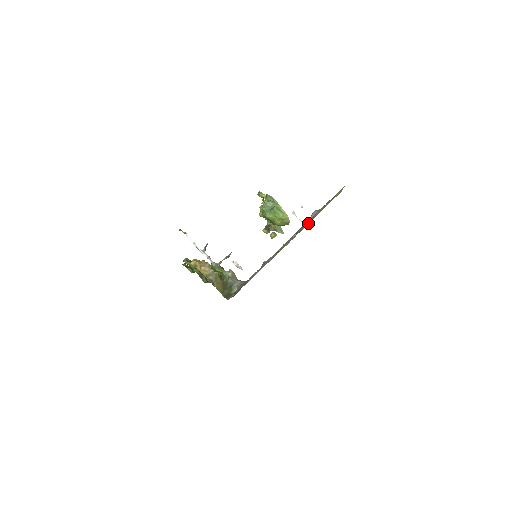
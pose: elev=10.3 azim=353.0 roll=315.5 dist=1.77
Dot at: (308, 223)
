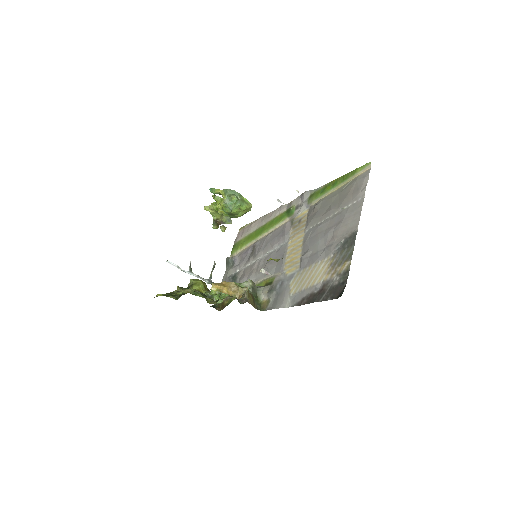
Dot at: (308, 206)
